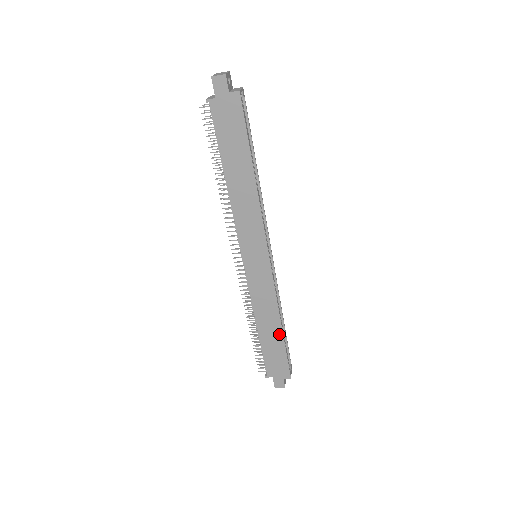
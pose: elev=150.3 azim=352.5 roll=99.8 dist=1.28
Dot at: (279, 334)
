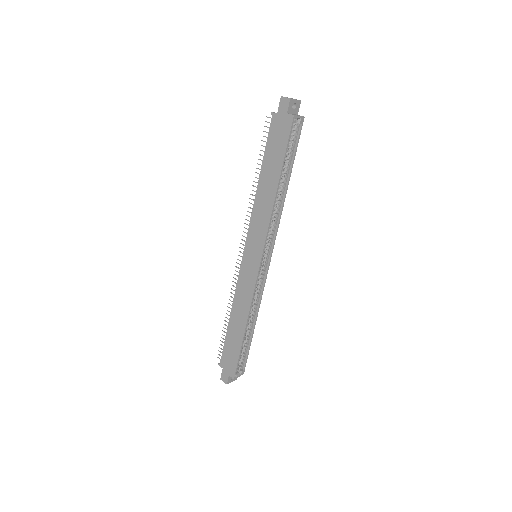
Dot at: (242, 332)
